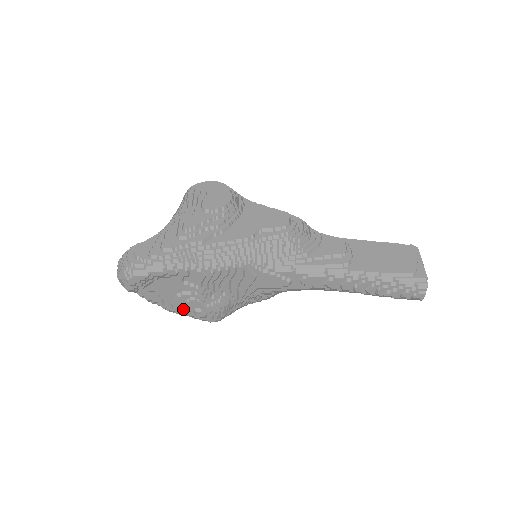
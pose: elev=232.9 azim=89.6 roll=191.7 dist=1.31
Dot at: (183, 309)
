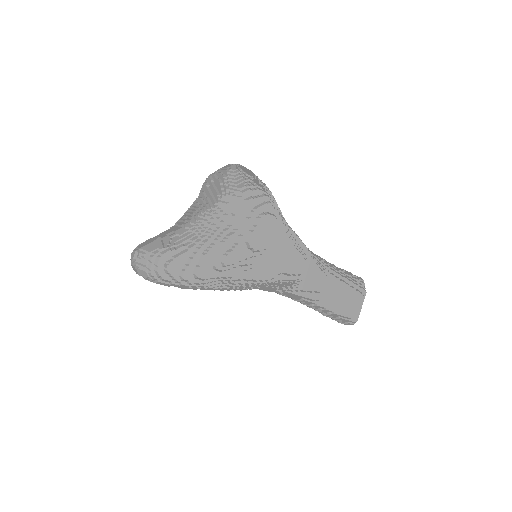
Dot at: occluded
